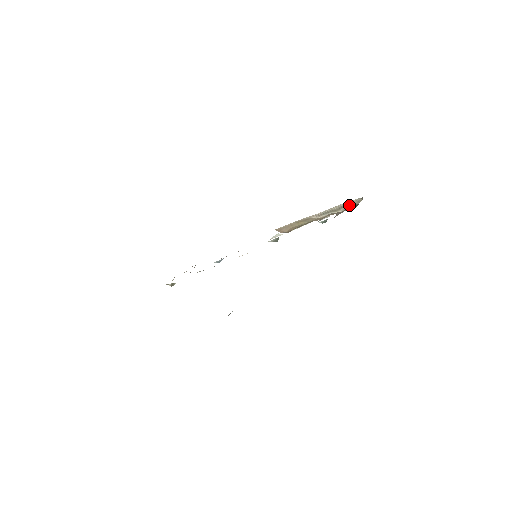
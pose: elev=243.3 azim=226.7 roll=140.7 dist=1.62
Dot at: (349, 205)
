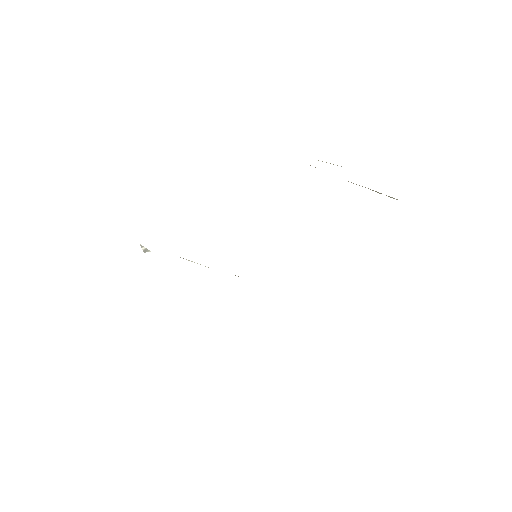
Dot at: (391, 197)
